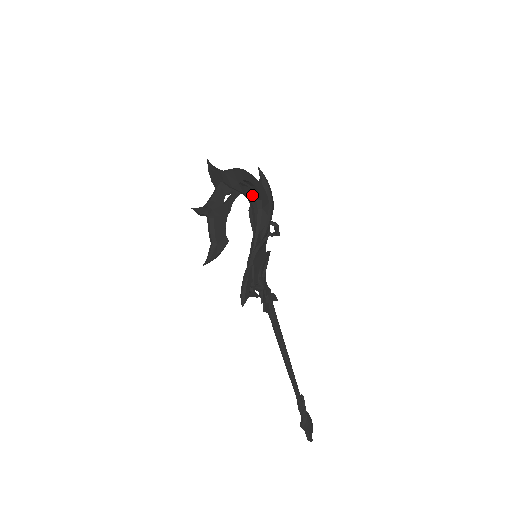
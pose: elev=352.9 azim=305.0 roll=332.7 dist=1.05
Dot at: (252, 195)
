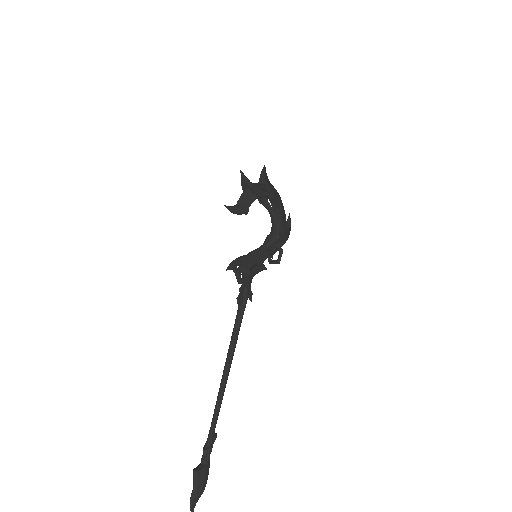
Dot at: (276, 222)
